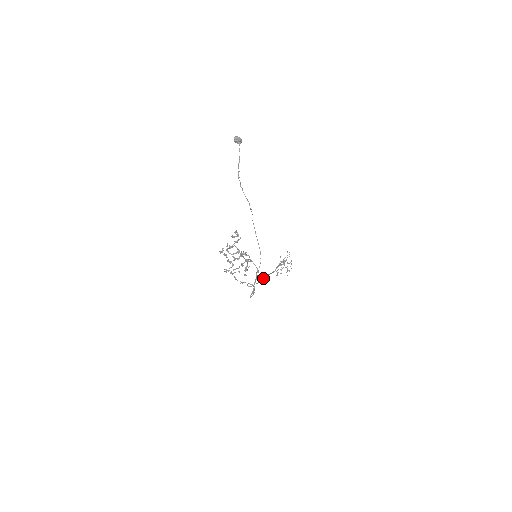
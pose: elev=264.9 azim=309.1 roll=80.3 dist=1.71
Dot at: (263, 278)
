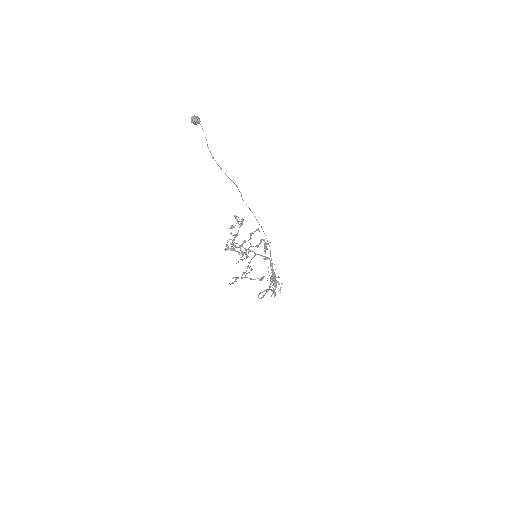
Dot at: (269, 287)
